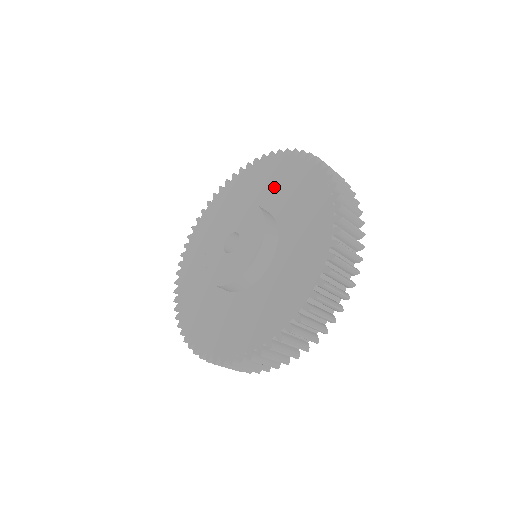
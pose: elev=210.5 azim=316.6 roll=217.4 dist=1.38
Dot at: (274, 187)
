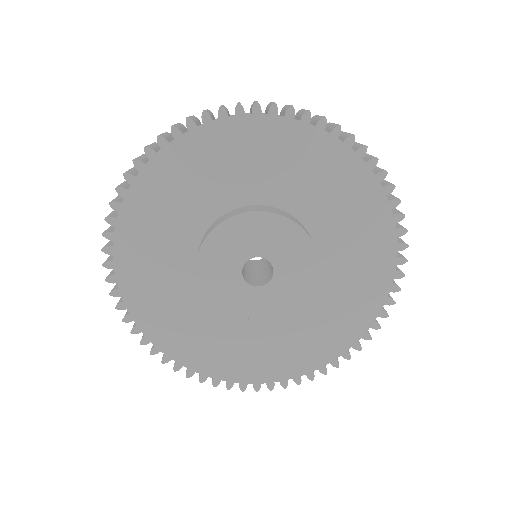
Dot at: (223, 175)
